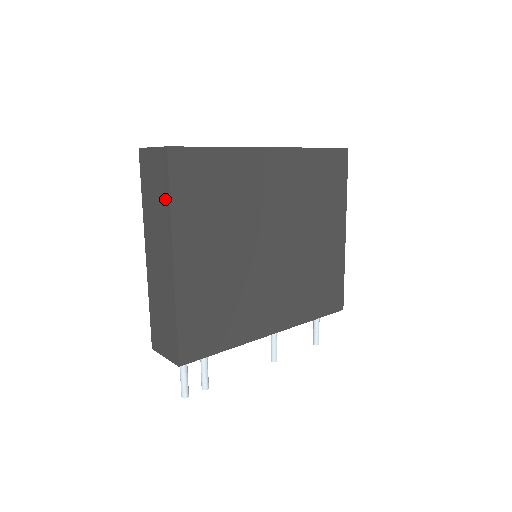
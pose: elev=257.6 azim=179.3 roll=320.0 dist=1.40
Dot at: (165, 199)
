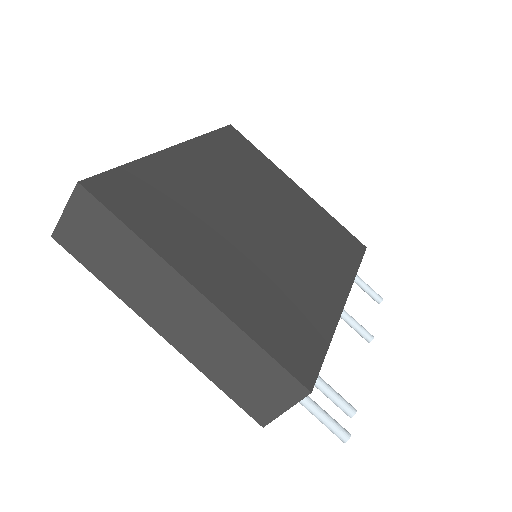
Dot at: (124, 237)
